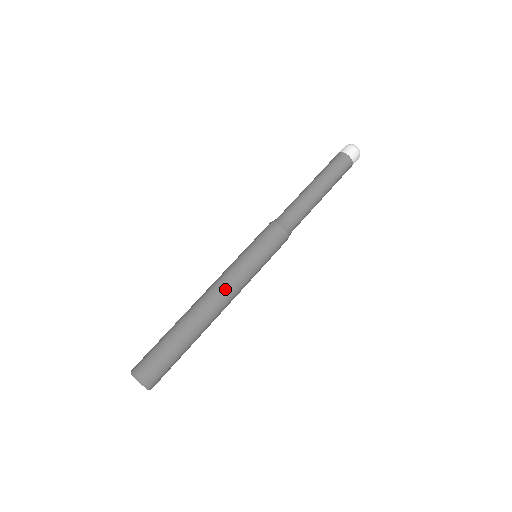
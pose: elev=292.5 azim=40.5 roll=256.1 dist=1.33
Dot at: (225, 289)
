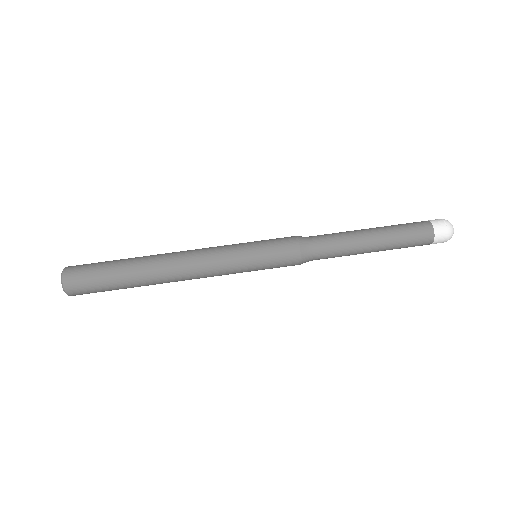
Dot at: (198, 264)
